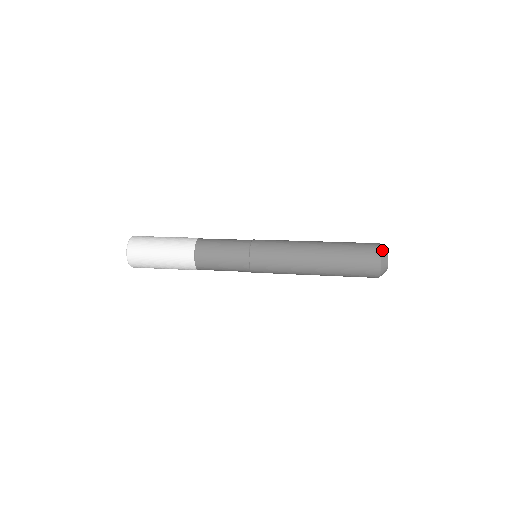
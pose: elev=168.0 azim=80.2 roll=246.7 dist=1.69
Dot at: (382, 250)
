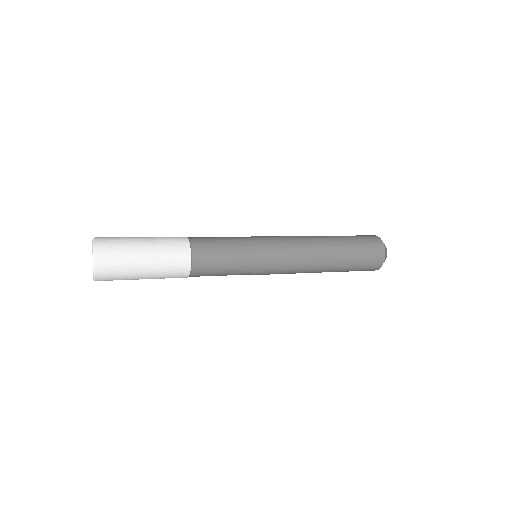
Dot at: (385, 251)
